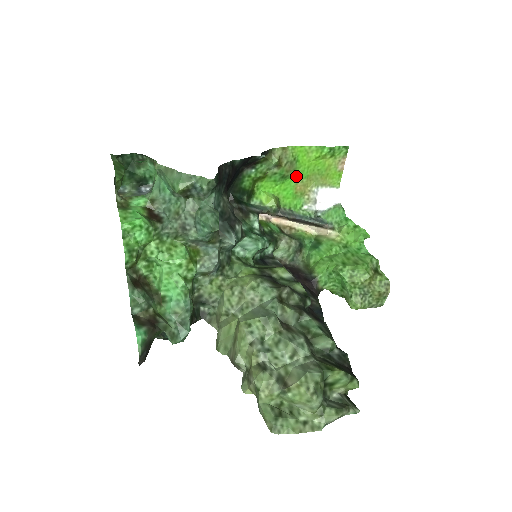
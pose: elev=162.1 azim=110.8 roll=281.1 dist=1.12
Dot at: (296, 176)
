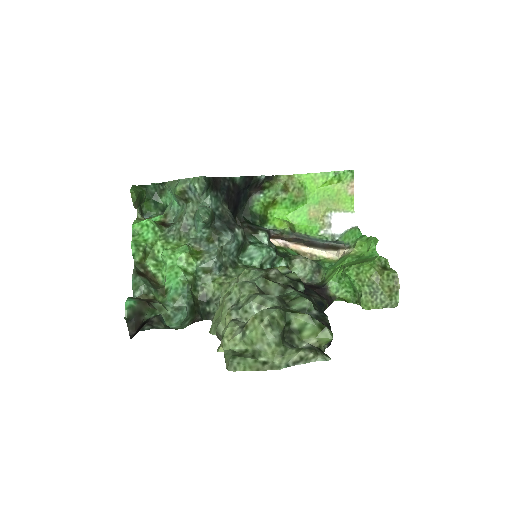
Dot at: (307, 203)
